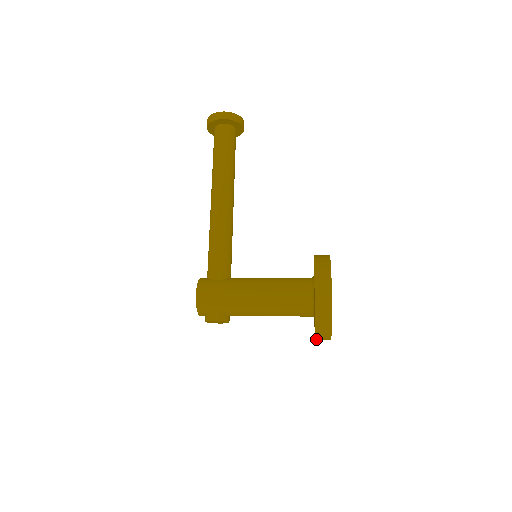
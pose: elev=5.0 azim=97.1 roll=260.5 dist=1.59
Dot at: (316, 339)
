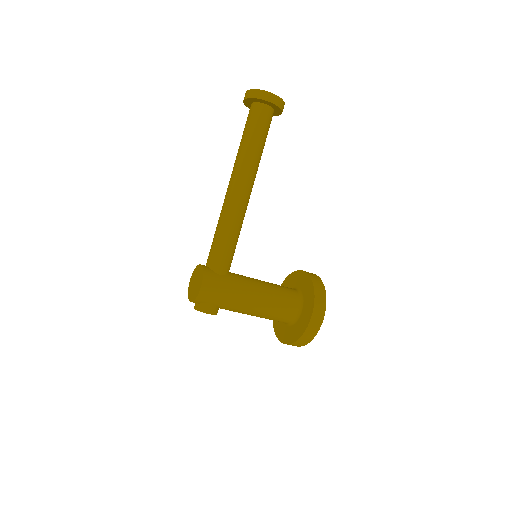
Dot at: (283, 343)
